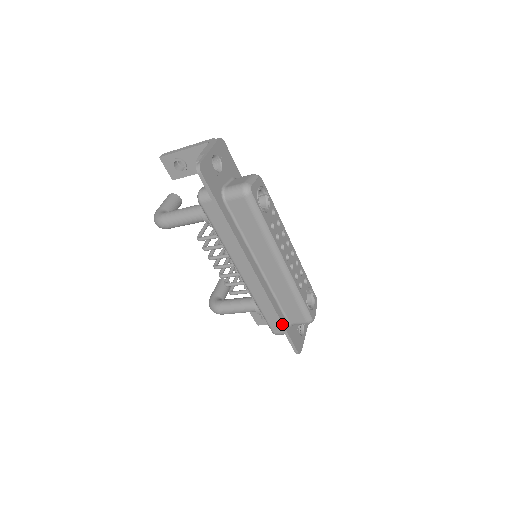
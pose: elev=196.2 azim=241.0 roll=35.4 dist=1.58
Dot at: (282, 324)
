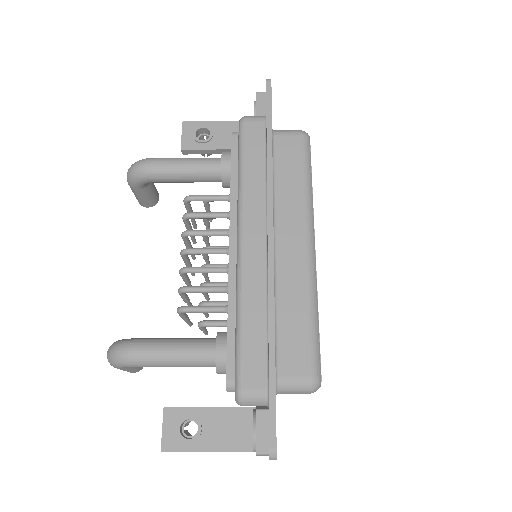
Dot at: (274, 355)
